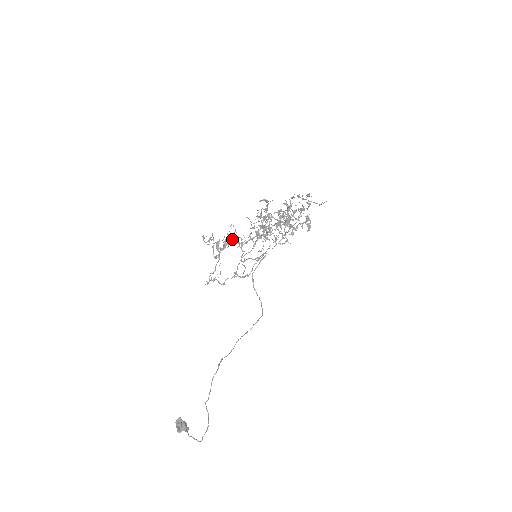
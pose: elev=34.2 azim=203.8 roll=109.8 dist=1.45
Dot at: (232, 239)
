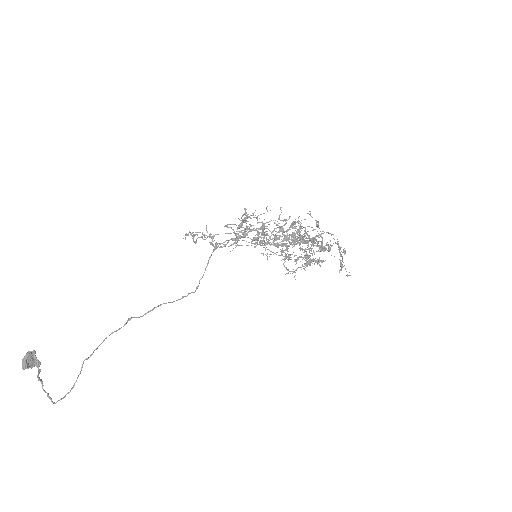
Dot at: (259, 228)
